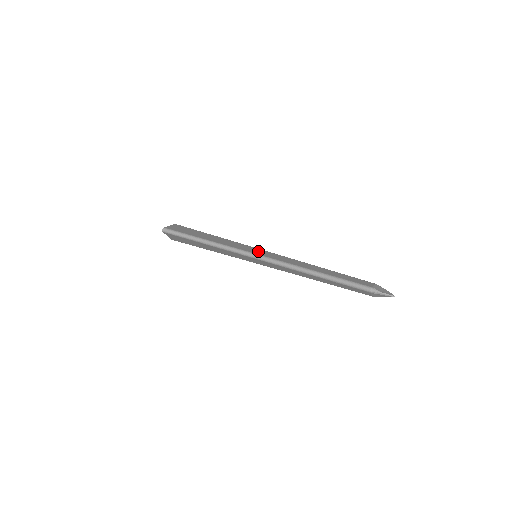
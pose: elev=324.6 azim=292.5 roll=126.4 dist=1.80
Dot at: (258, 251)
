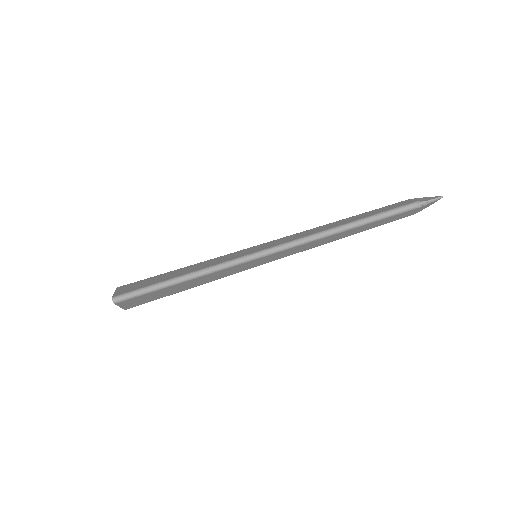
Dot at: (255, 248)
